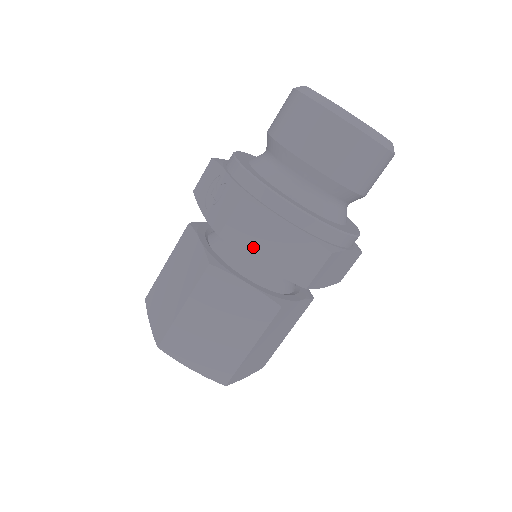
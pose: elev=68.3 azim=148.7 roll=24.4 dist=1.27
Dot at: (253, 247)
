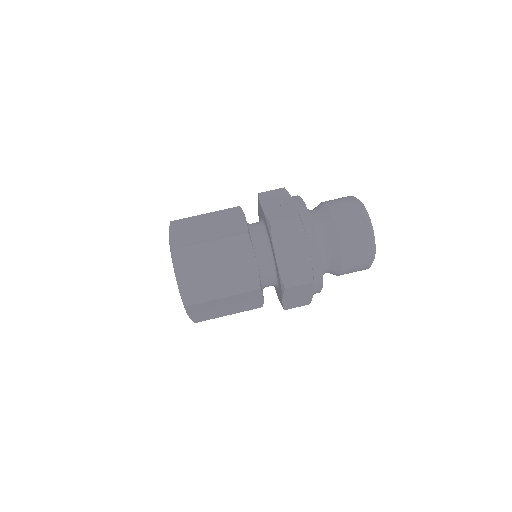
Dot at: (281, 244)
